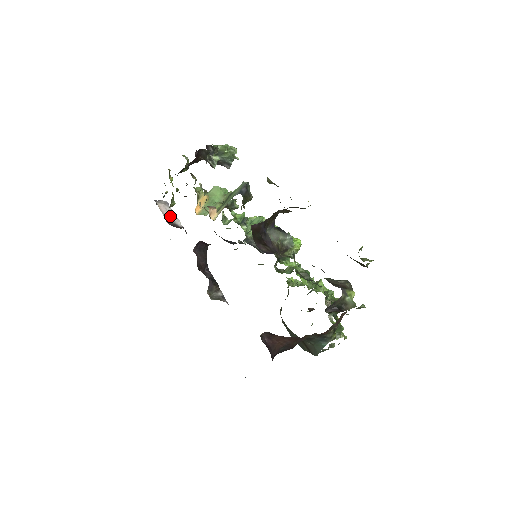
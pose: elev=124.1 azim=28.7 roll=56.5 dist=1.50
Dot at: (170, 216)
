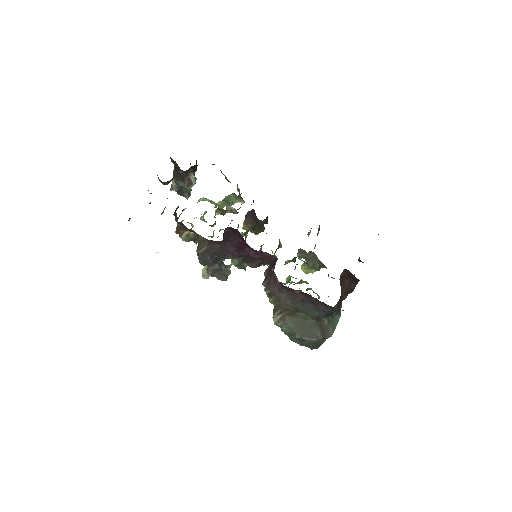
Dot at: occluded
